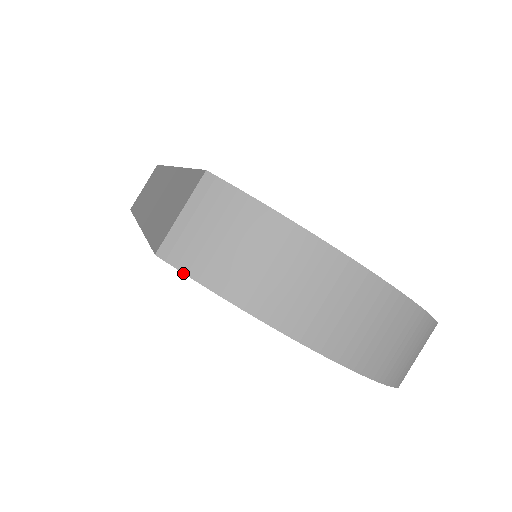
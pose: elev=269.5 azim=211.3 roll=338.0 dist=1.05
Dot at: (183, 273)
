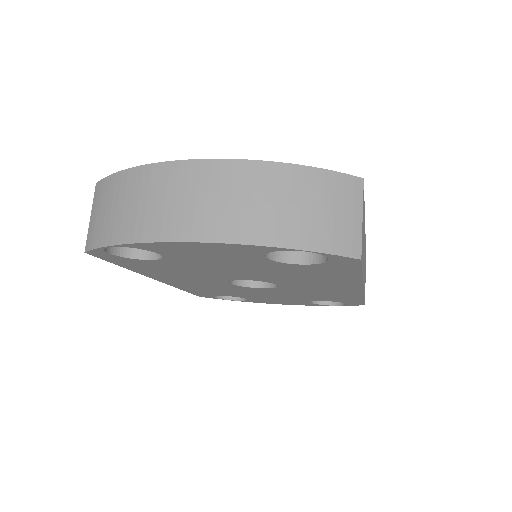
Dot at: (94, 249)
